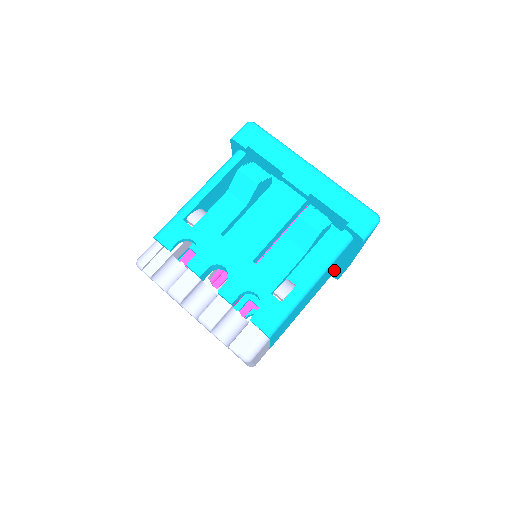
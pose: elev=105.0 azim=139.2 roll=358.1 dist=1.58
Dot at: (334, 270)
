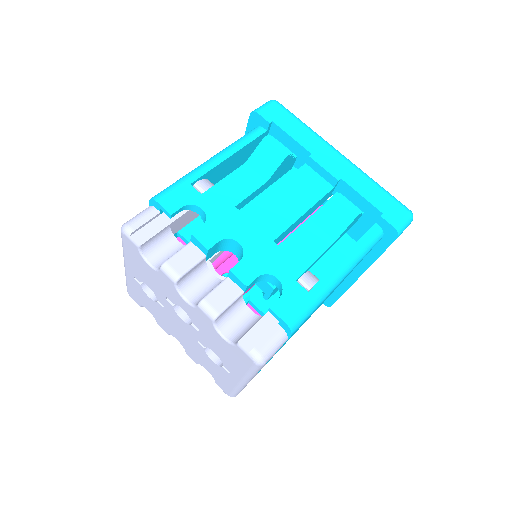
Dot at: (333, 291)
